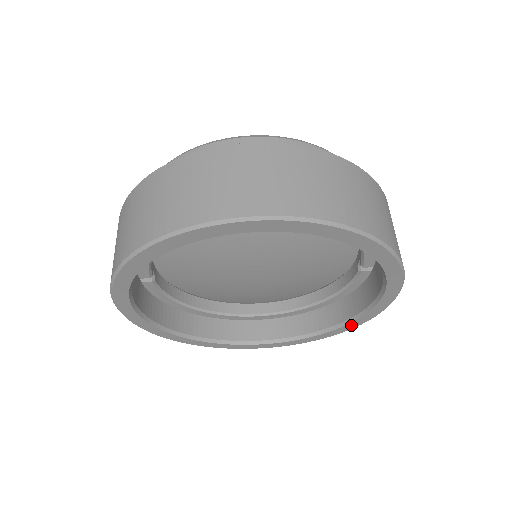
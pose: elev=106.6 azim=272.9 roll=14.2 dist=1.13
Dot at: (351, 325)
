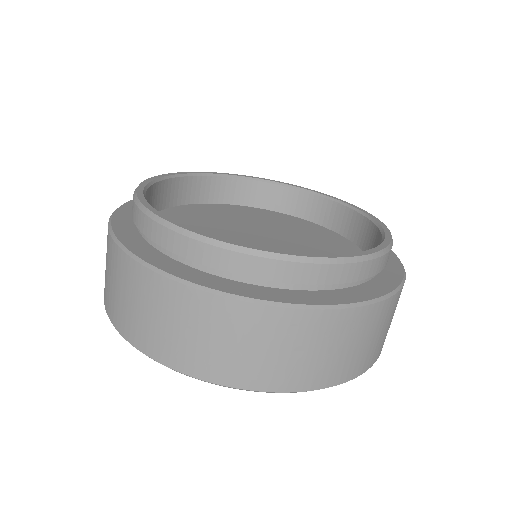
Dot at: occluded
